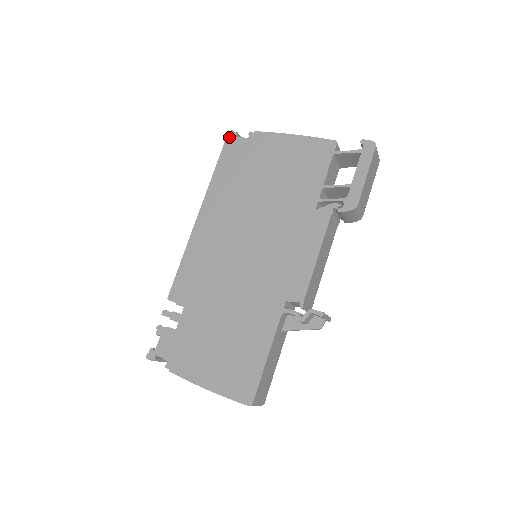
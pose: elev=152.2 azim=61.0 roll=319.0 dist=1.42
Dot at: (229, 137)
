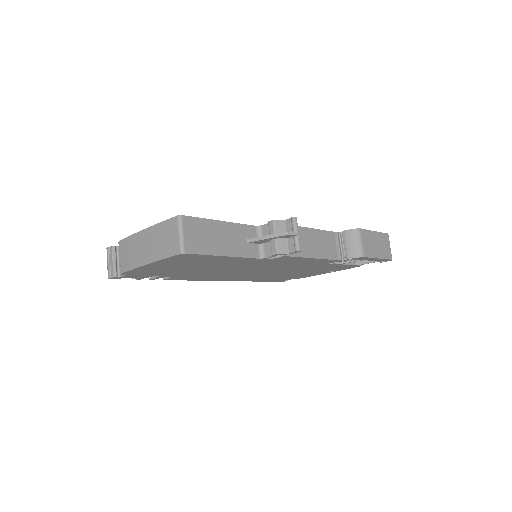
Dot at: occluded
